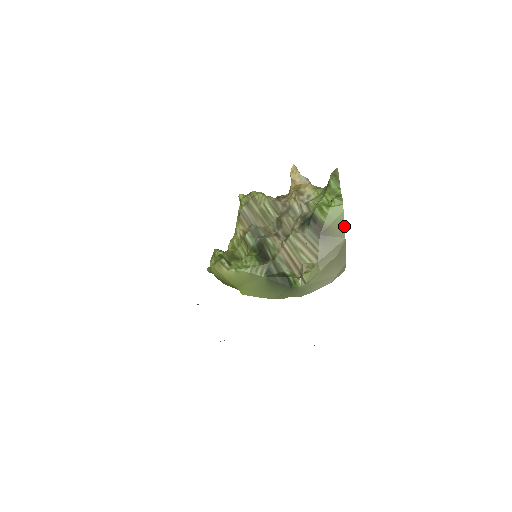
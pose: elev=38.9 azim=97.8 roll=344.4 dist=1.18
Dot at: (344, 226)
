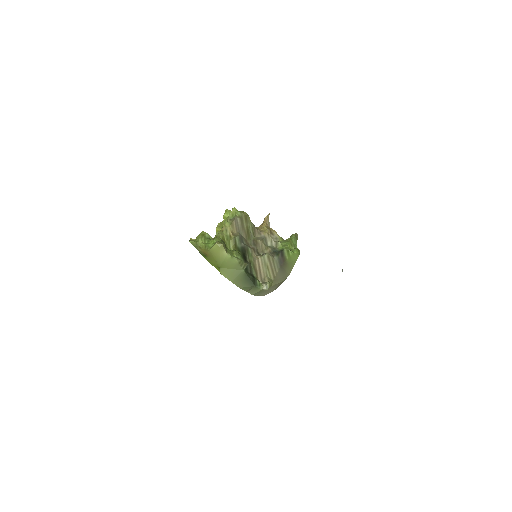
Dot at: occluded
